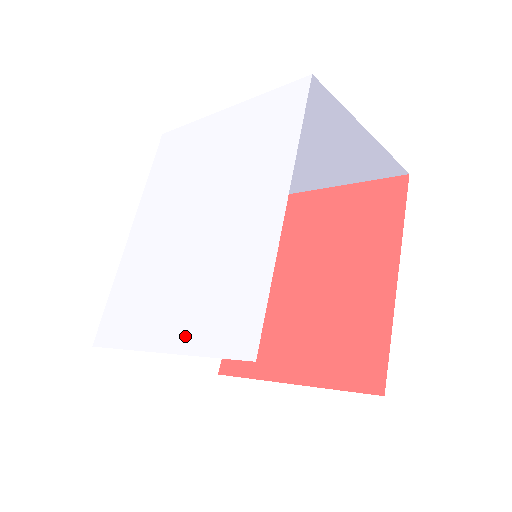
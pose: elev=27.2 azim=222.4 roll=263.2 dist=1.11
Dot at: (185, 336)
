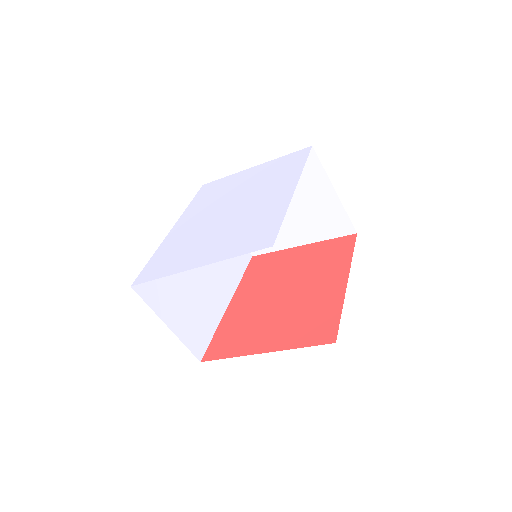
Dot at: (220, 254)
